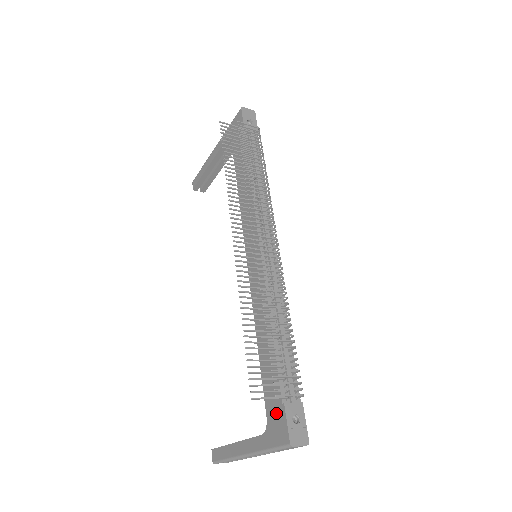
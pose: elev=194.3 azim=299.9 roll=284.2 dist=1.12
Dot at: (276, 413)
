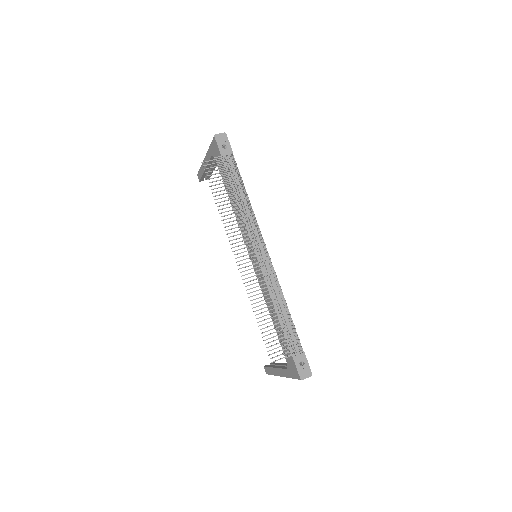
Dot at: (290, 361)
